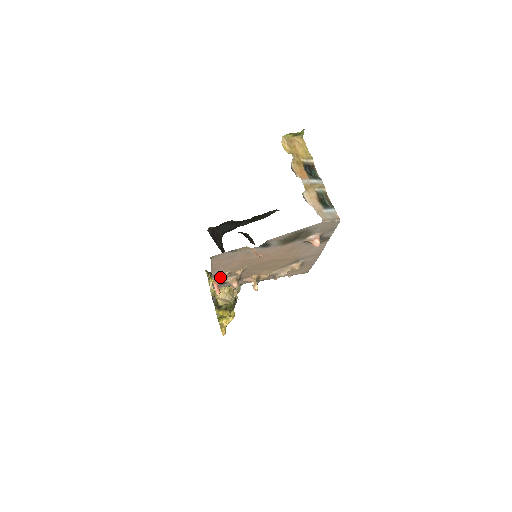
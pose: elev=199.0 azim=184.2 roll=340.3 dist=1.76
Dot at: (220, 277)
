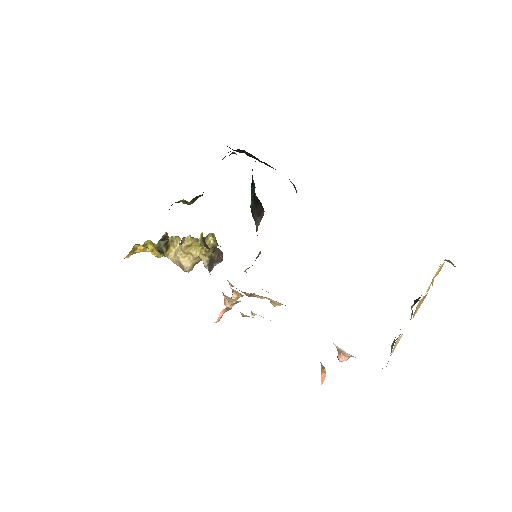
Dot at: occluded
